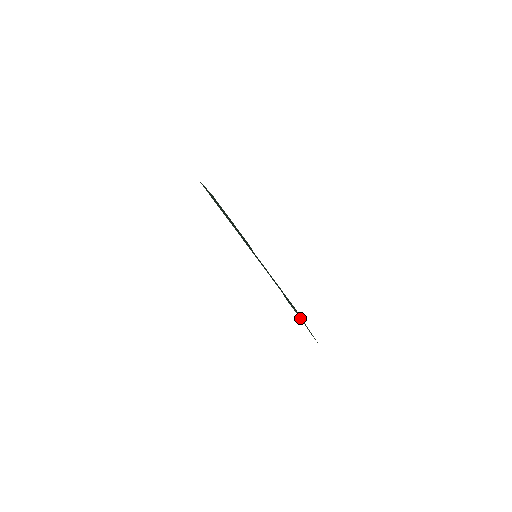
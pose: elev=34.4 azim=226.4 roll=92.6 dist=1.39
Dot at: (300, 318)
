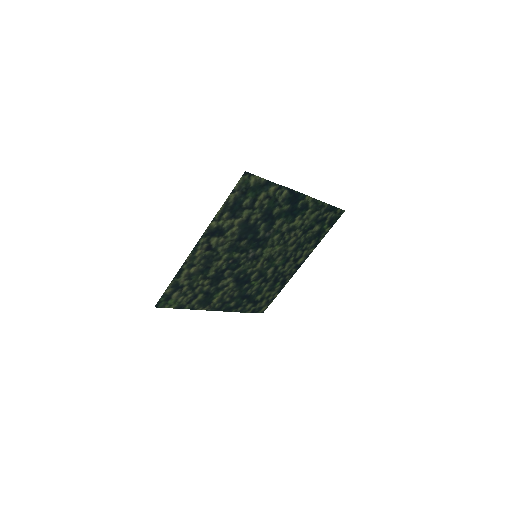
Dot at: (268, 294)
